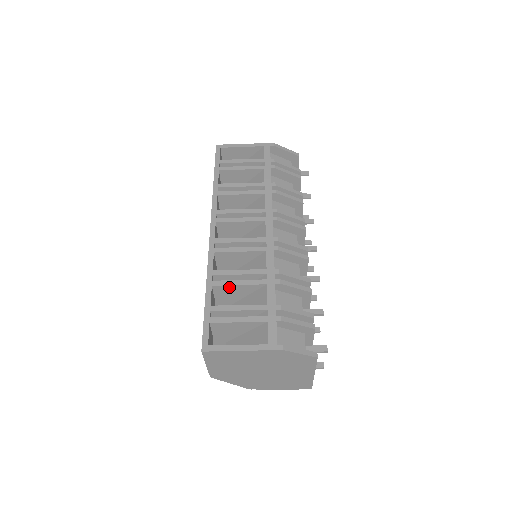
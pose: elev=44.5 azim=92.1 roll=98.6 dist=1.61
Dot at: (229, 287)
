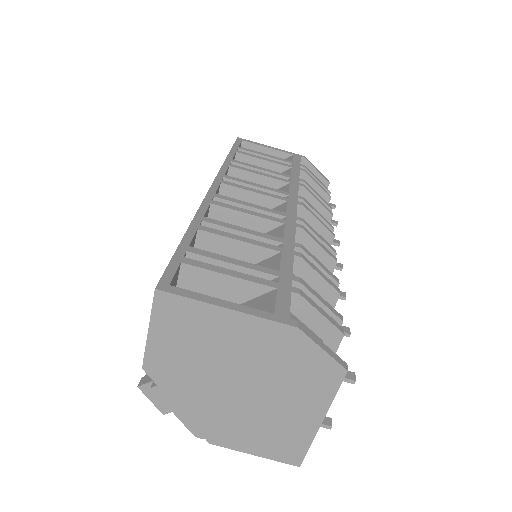
Dot at: (222, 241)
